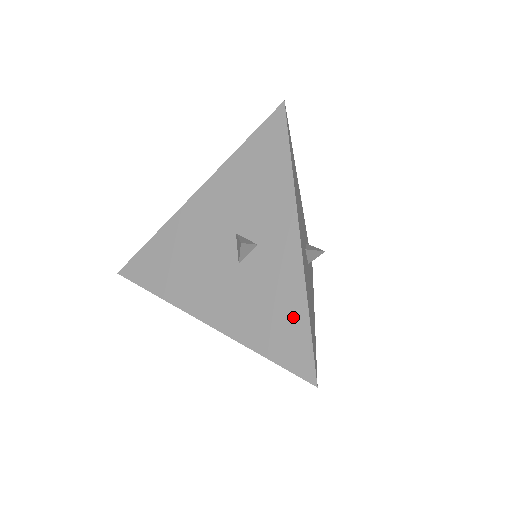
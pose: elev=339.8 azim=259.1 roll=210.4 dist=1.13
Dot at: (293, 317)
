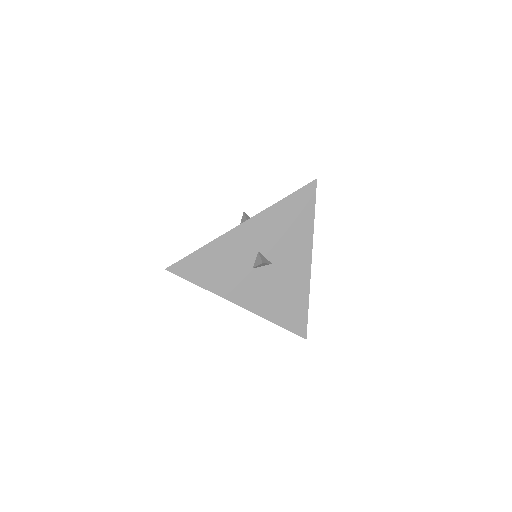
Dot at: occluded
